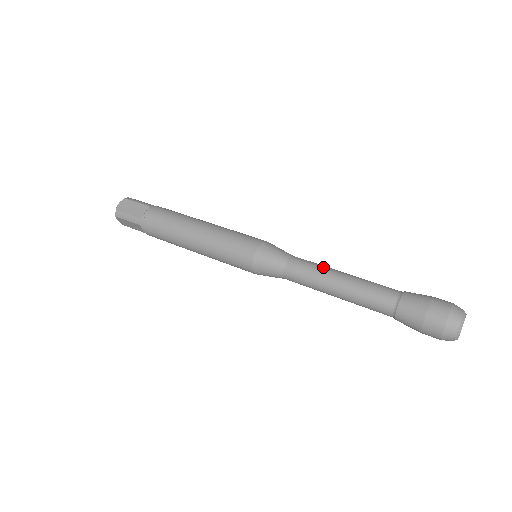
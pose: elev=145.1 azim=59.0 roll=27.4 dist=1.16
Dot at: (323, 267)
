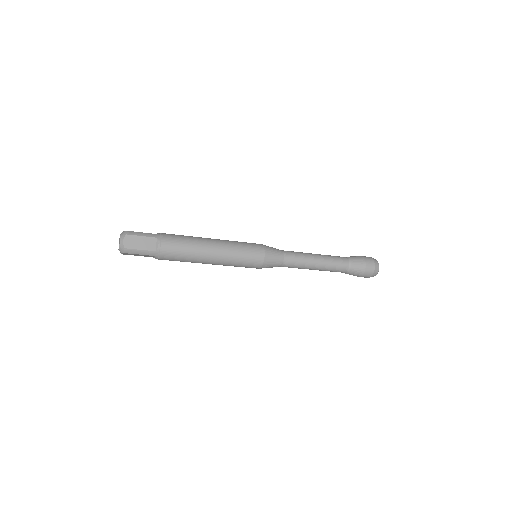
Dot at: occluded
